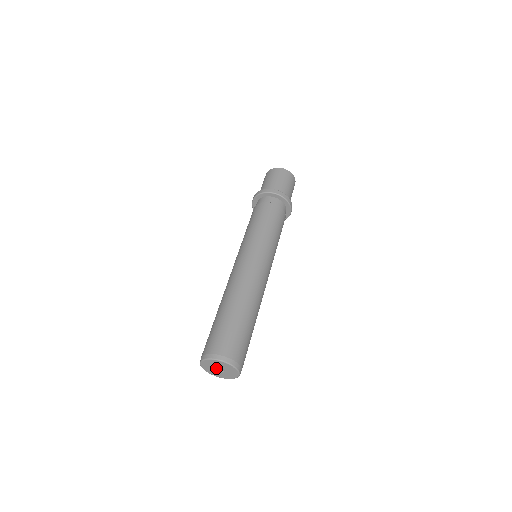
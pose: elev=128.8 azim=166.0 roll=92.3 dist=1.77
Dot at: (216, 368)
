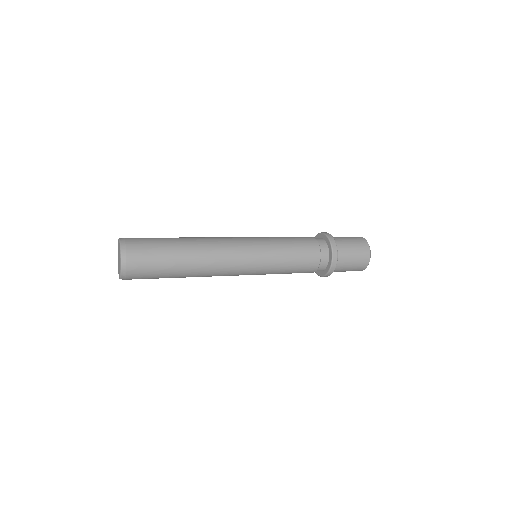
Dot at: occluded
